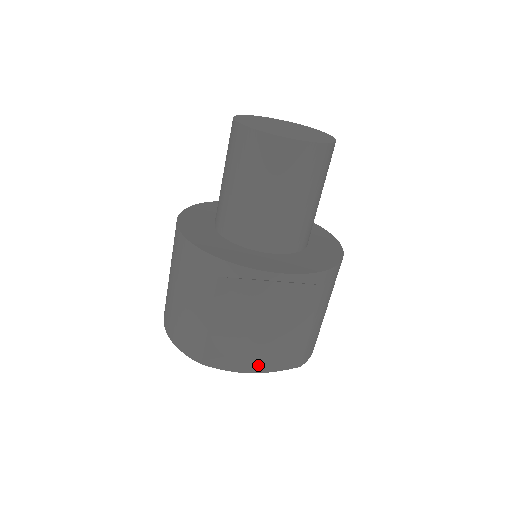
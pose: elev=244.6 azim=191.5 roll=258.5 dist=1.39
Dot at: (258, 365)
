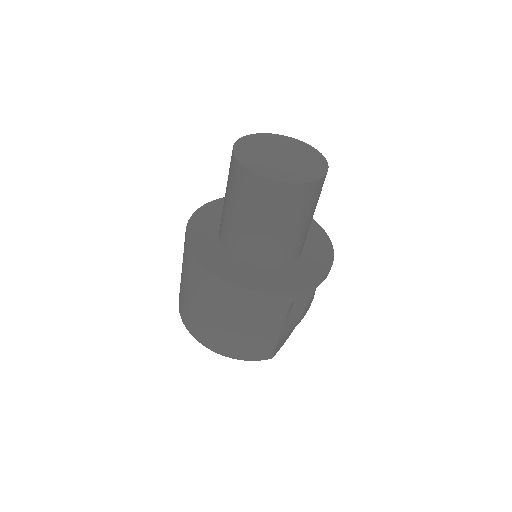
Dot at: occluded
